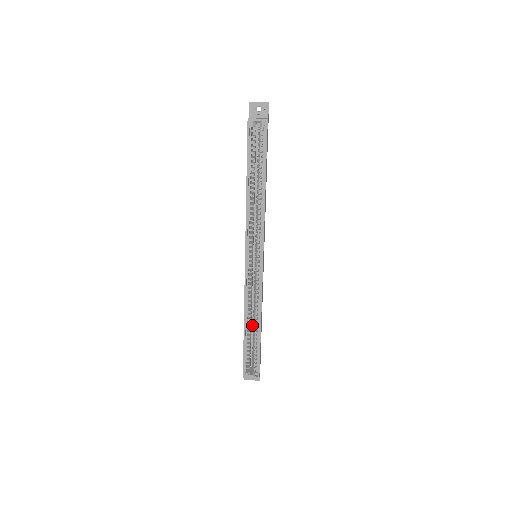
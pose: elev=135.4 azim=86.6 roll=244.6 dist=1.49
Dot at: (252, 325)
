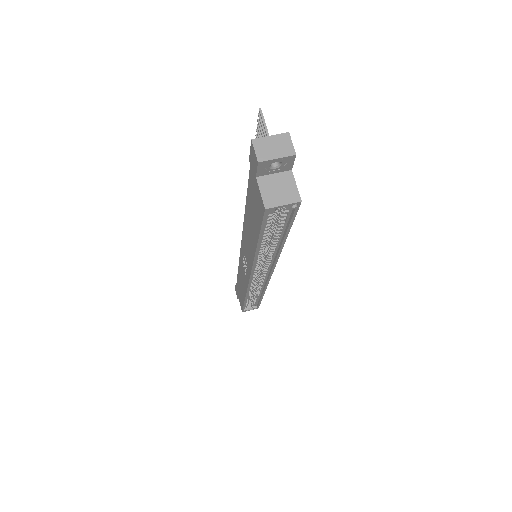
Dot at: occluded
